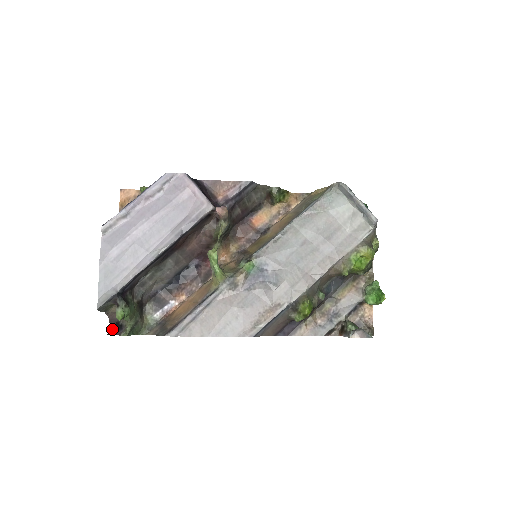
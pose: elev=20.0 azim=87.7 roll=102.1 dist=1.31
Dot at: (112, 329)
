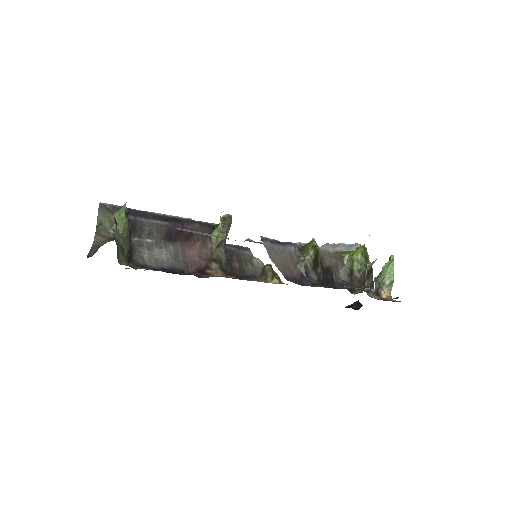
Dot at: occluded
